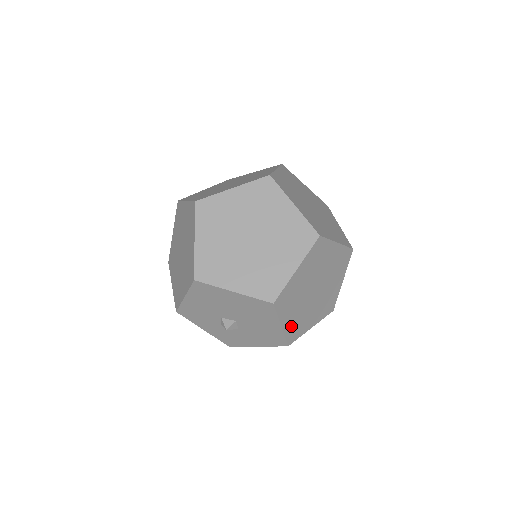
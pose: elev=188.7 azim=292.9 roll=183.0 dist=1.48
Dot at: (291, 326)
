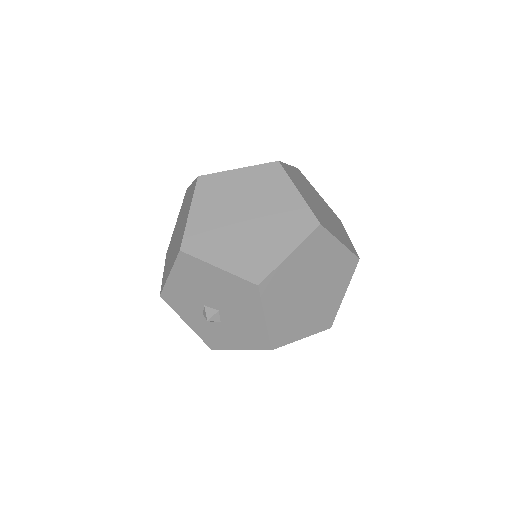
Dot at: (277, 325)
